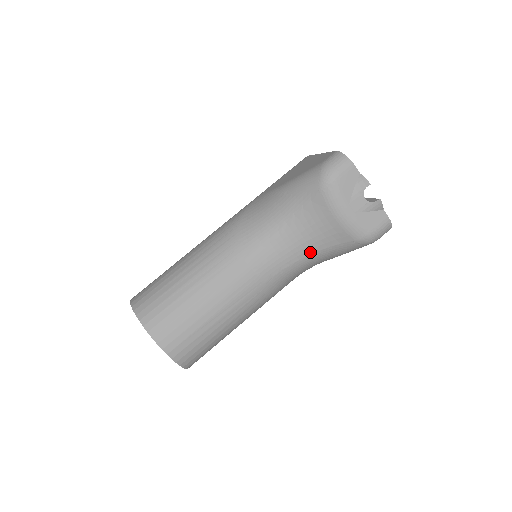
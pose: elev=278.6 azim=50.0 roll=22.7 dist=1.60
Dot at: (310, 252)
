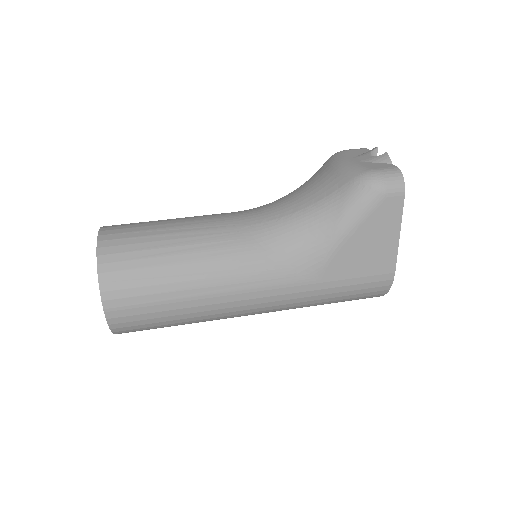
Dot at: (304, 206)
